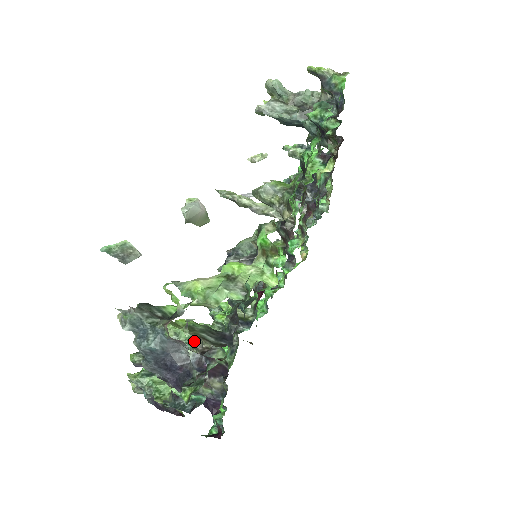
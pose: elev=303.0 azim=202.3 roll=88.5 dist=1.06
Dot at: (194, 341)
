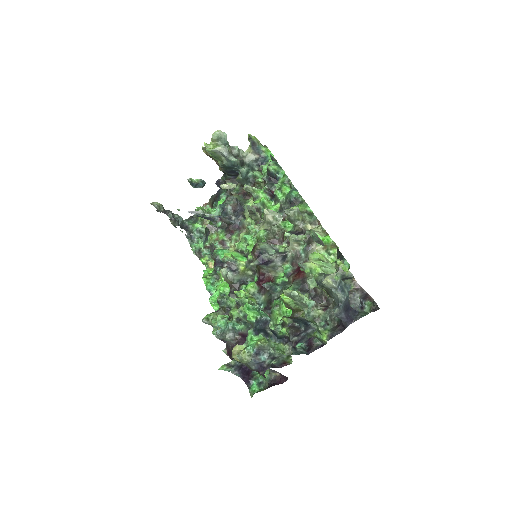
Dot at: (315, 302)
